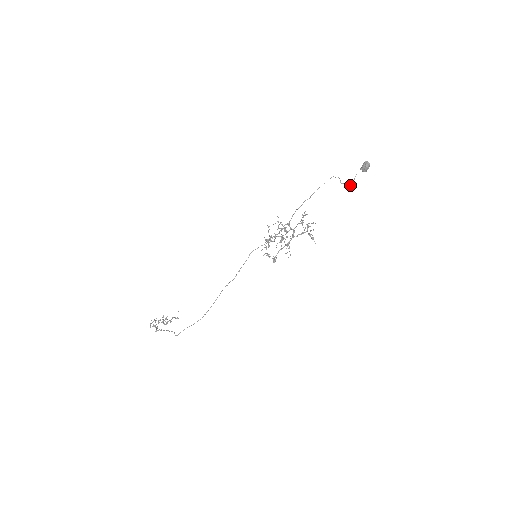
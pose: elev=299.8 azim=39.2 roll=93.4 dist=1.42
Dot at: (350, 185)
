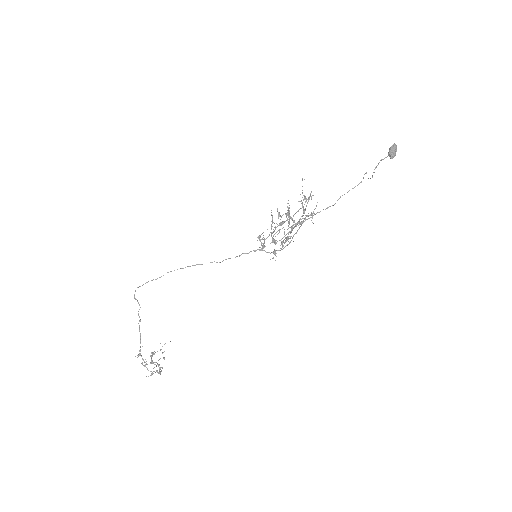
Dot at: occluded
